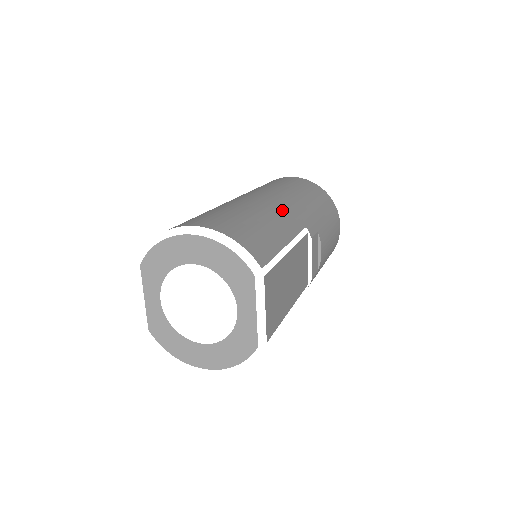
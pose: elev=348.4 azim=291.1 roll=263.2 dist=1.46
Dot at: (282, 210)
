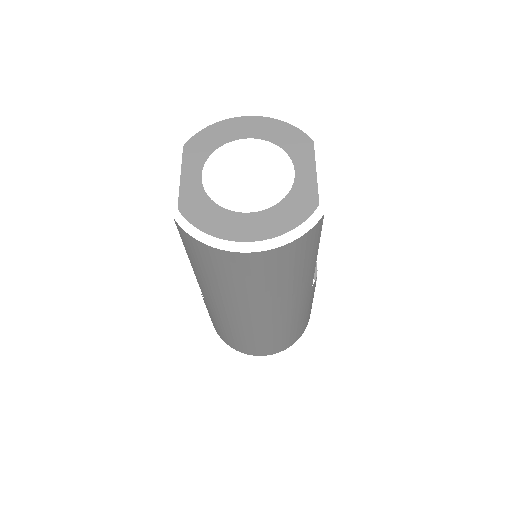
Dot at: occluded
